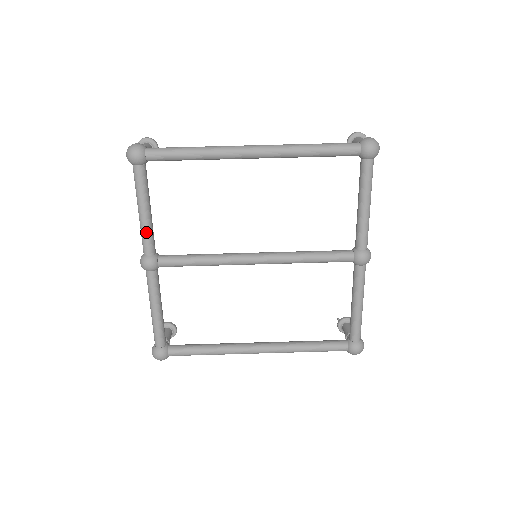
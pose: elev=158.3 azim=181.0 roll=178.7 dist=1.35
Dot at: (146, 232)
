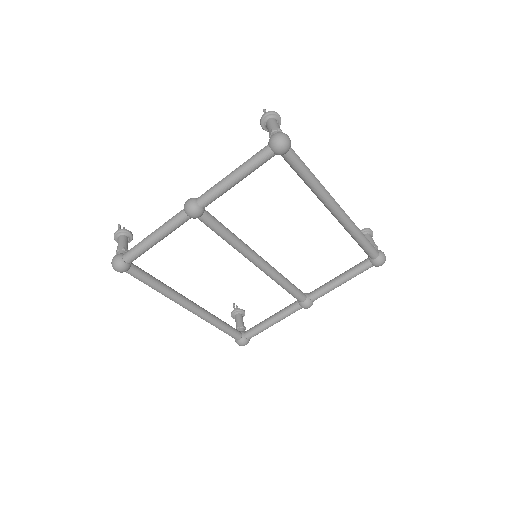
Dot at: (220, 193)
